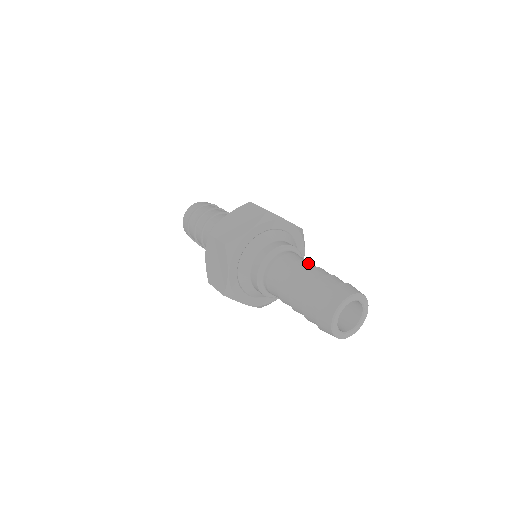
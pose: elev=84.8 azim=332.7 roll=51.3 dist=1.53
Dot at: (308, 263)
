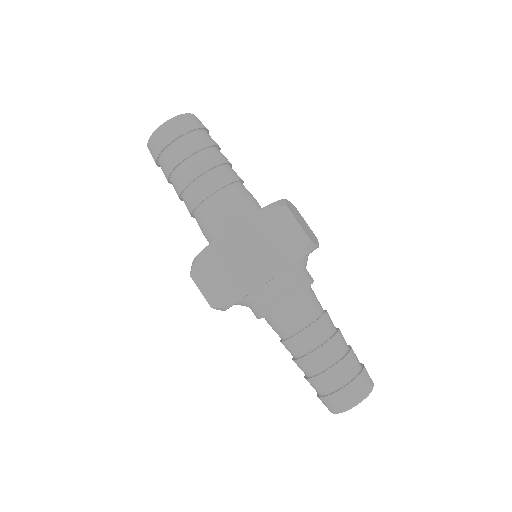
Dot at: (329, 321)
